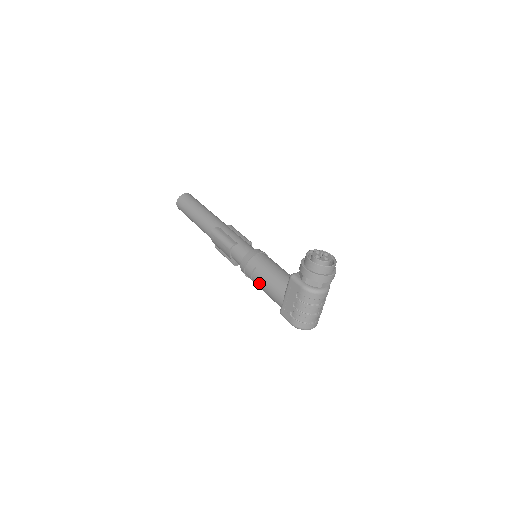
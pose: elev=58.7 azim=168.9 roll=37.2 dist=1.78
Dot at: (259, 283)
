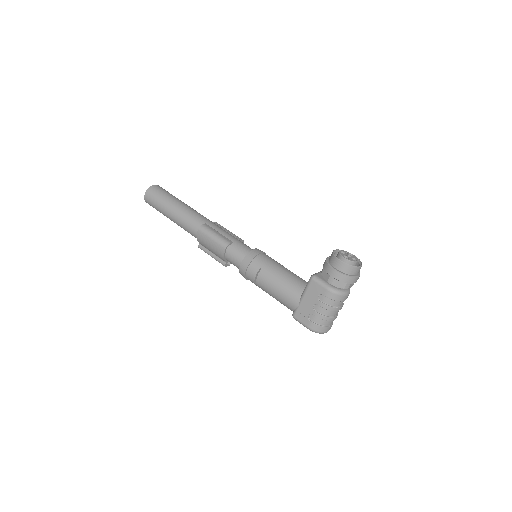
Dot at: (266, 285)
